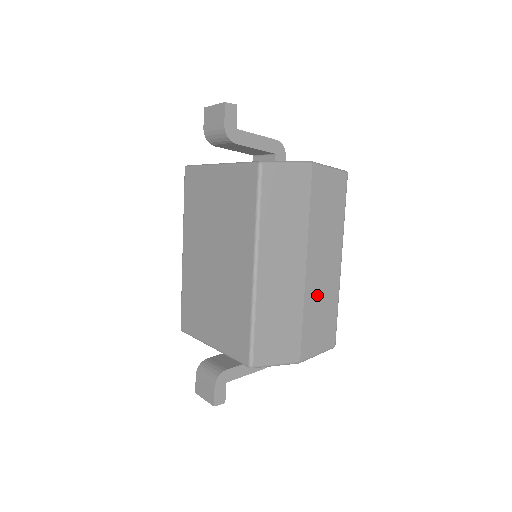
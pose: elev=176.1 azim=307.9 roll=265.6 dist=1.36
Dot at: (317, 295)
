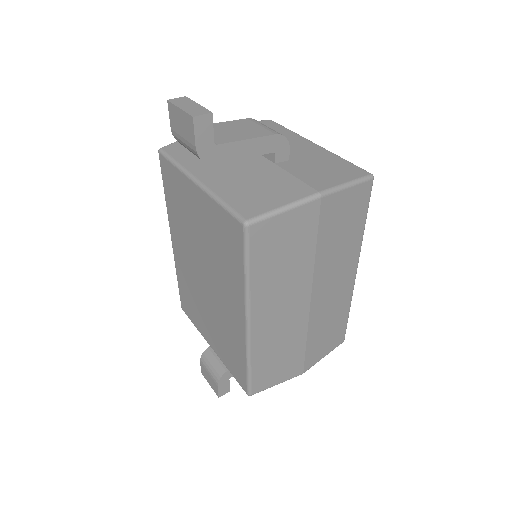
Dot at: (324, 315)
